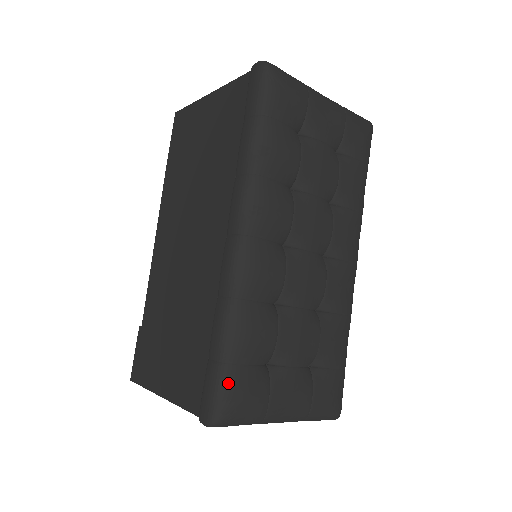
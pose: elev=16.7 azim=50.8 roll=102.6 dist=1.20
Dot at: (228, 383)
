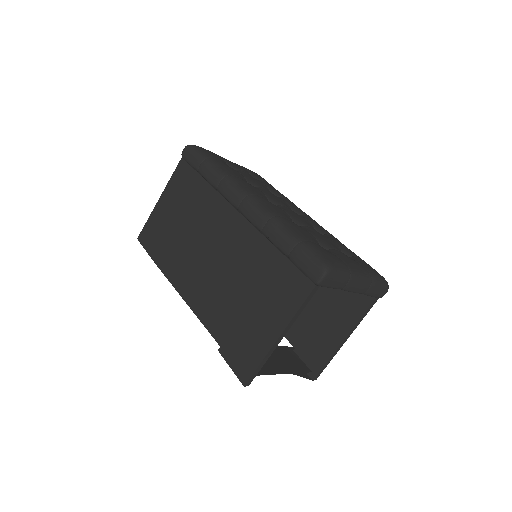
Dot at: (312, 248)
